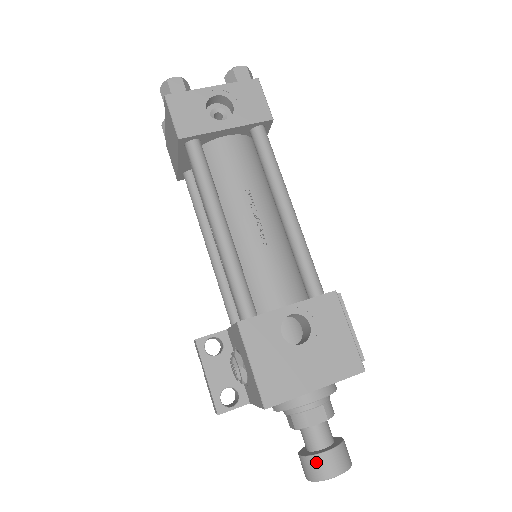
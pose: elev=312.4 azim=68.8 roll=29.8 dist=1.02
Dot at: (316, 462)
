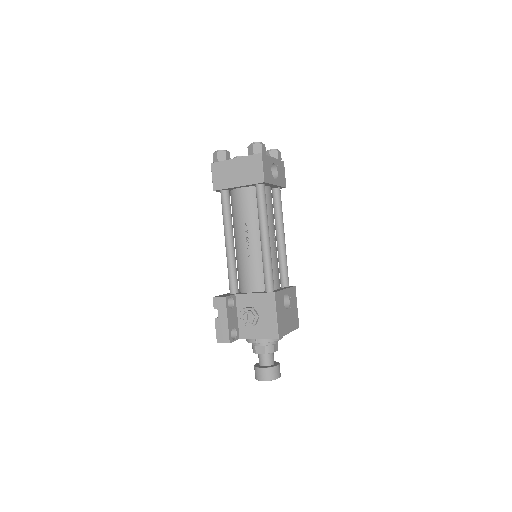
Dot at: (274, 370)
